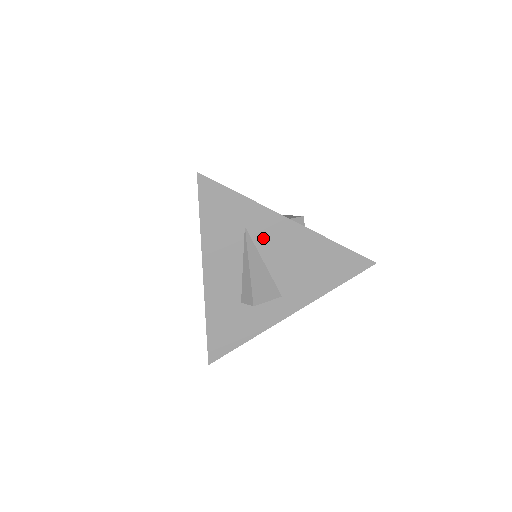
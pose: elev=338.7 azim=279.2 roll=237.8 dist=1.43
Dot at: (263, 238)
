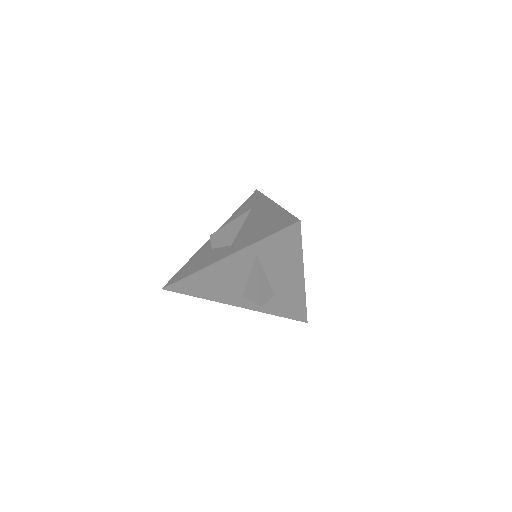
Dot at: (254, 213)
